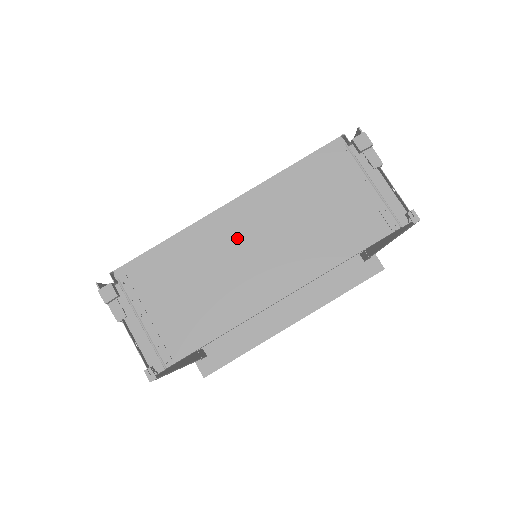
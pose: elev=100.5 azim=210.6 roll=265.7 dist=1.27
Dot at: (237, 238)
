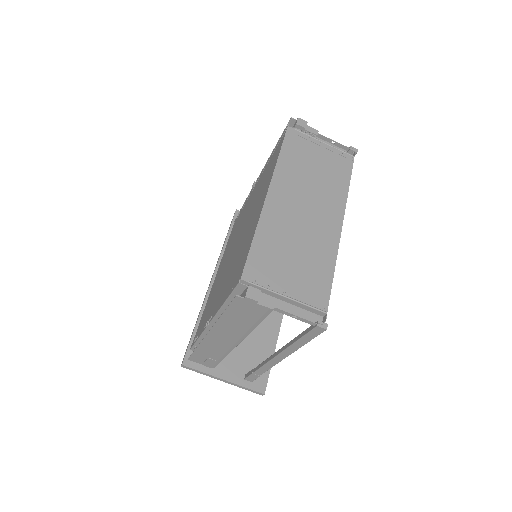
Dot at: (291, 209)
